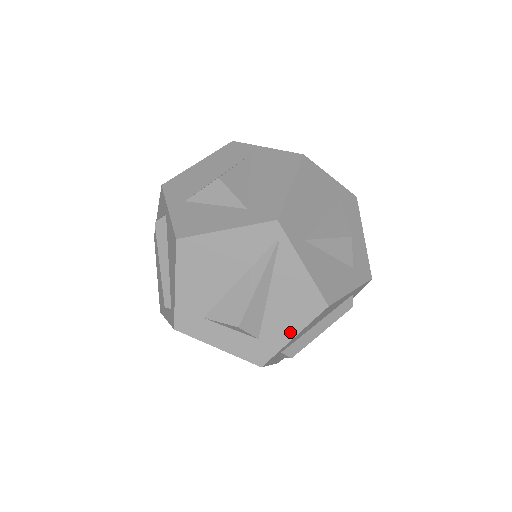
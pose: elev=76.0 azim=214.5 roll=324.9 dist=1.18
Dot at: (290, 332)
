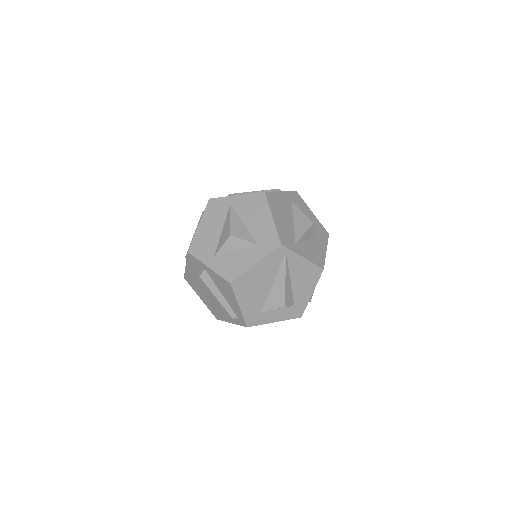
Dot at: (309, 292)
